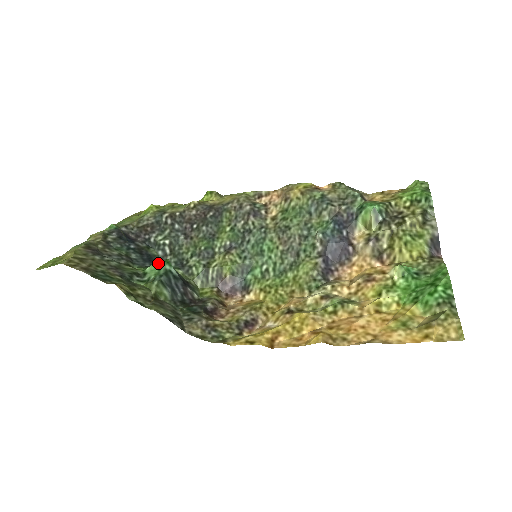
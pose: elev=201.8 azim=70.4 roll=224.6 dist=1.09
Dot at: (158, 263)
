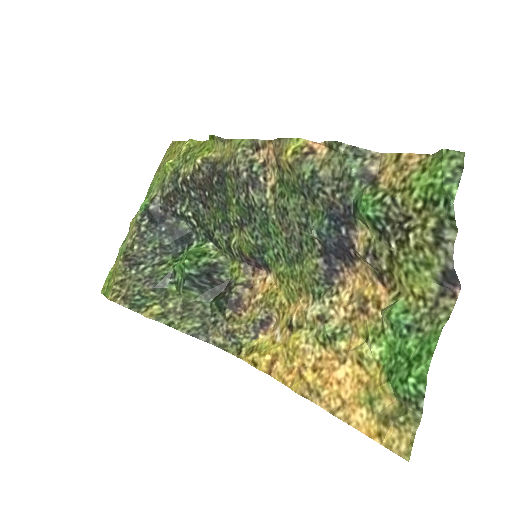
Dot at: (179, 265)
